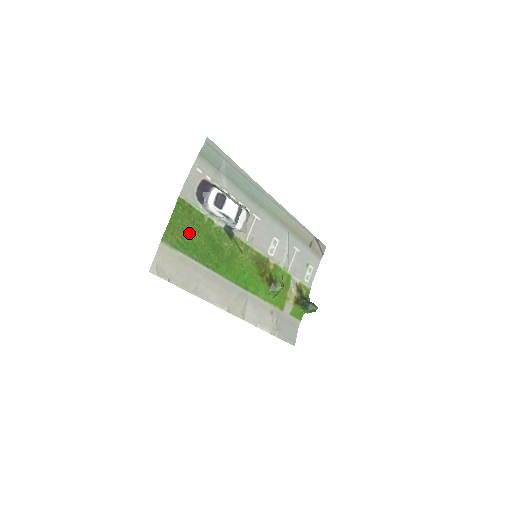
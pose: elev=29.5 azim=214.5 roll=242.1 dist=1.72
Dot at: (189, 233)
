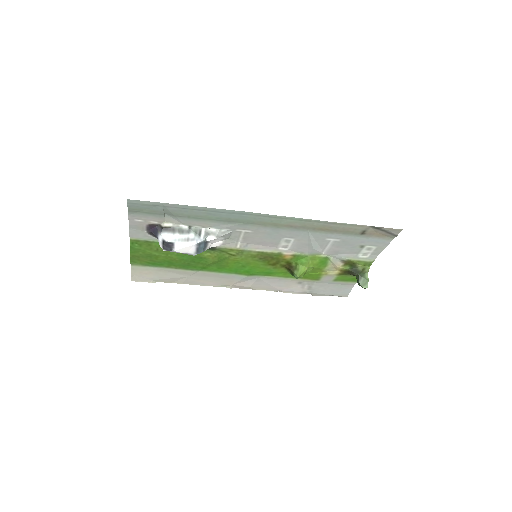
Dot at: (157, 257)
